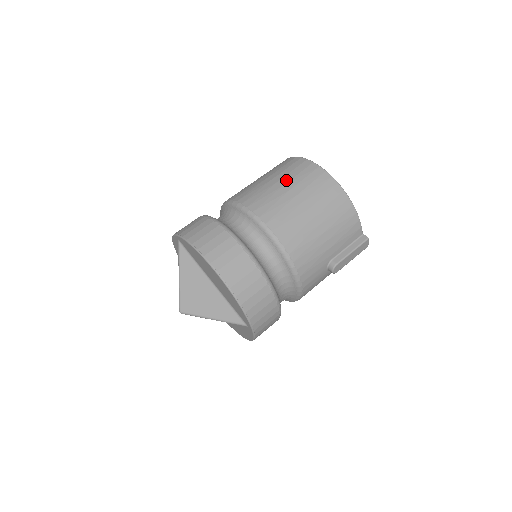
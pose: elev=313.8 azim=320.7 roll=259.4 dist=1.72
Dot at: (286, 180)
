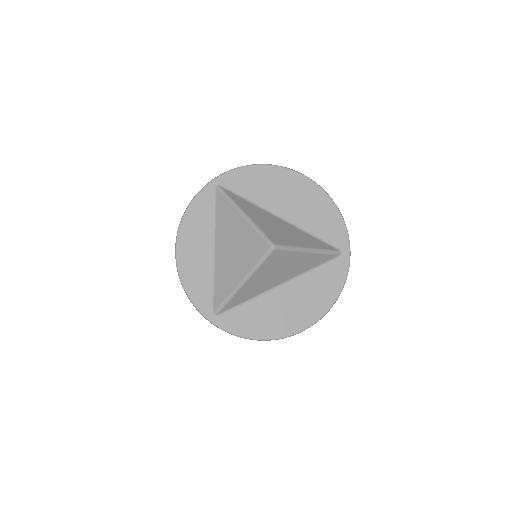
Dot at: occluded
